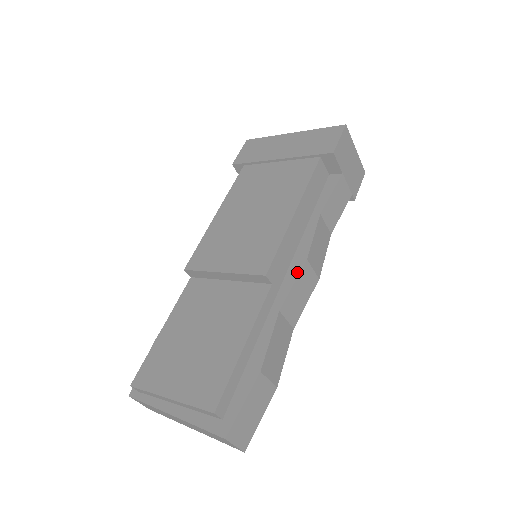
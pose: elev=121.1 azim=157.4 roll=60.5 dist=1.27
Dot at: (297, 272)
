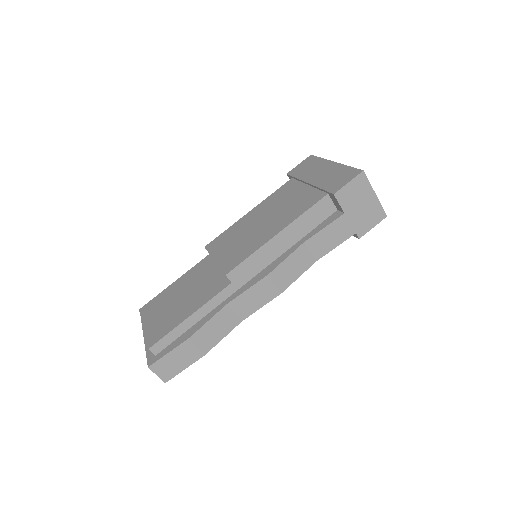
Dot at: (256, 281)
